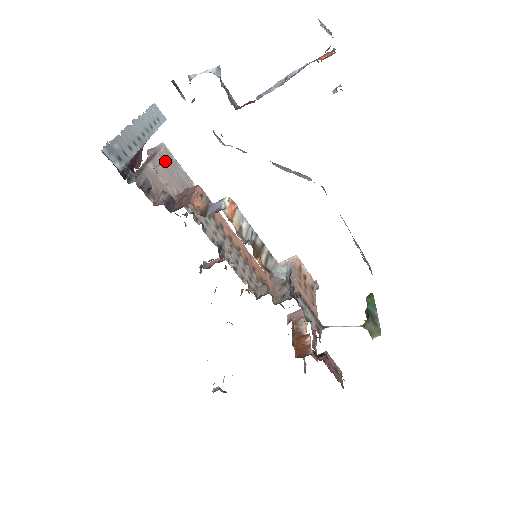
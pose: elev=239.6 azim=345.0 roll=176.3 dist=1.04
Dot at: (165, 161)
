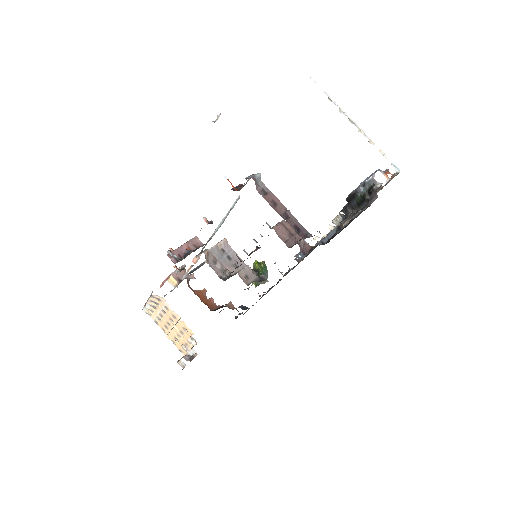
Dot at: occluded
